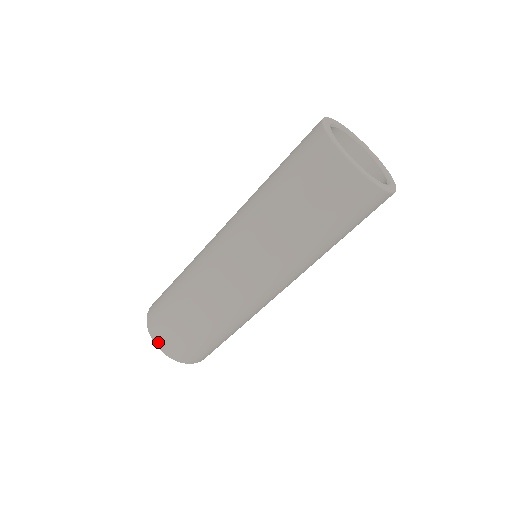
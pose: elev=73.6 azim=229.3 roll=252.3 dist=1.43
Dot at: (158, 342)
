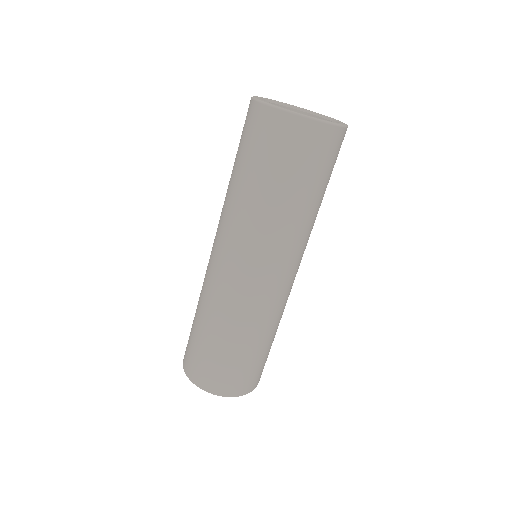
Dot at: (201, 384)
